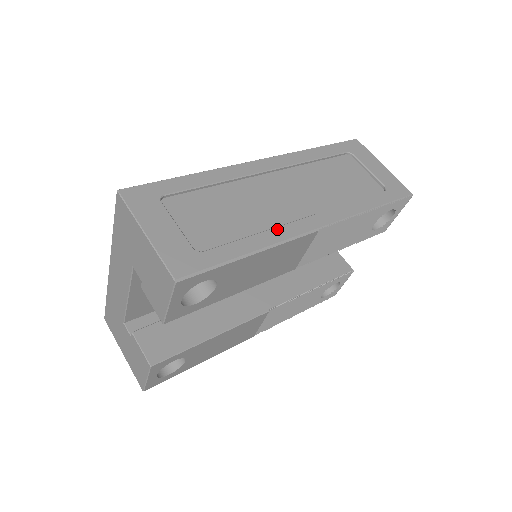
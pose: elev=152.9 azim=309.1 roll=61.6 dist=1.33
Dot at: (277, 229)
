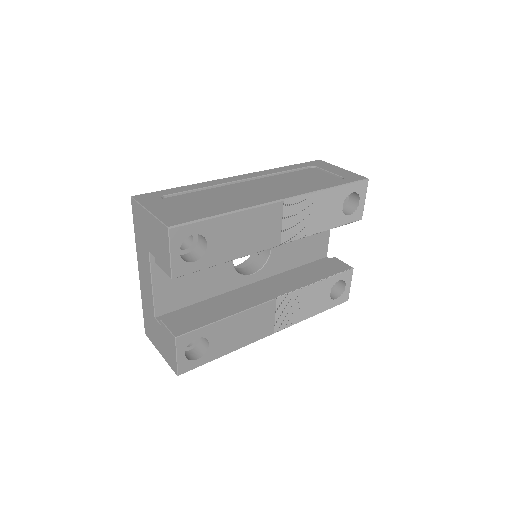
Dot at: (248, 202)
